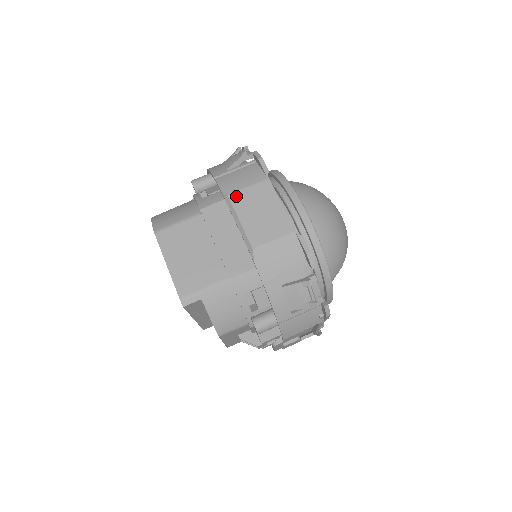
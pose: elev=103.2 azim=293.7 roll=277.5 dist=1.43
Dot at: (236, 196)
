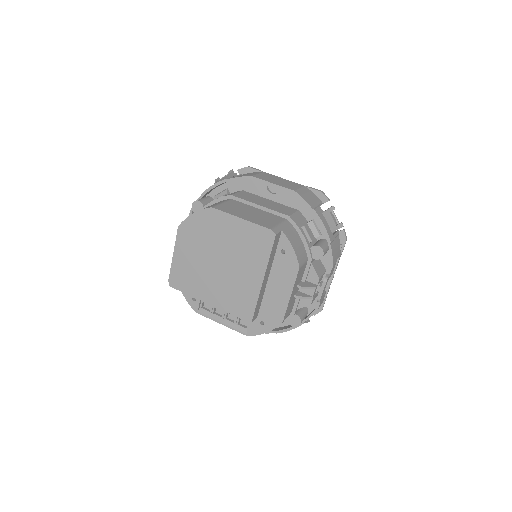
Dot at: (257, 176)
